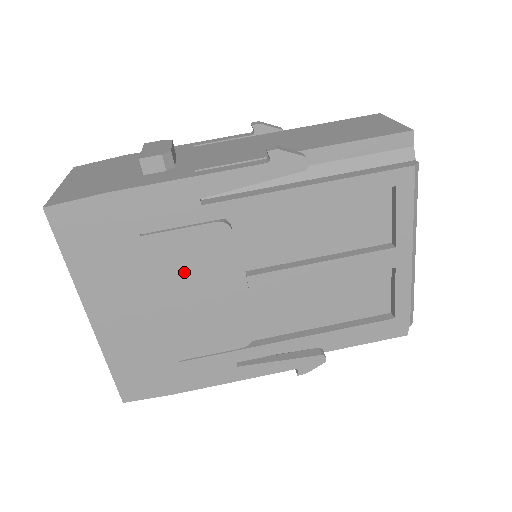
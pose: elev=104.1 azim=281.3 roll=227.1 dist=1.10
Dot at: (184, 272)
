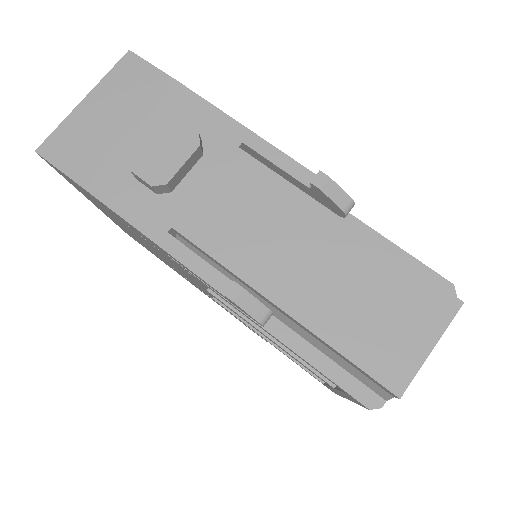
Dot at: (157, 251)
